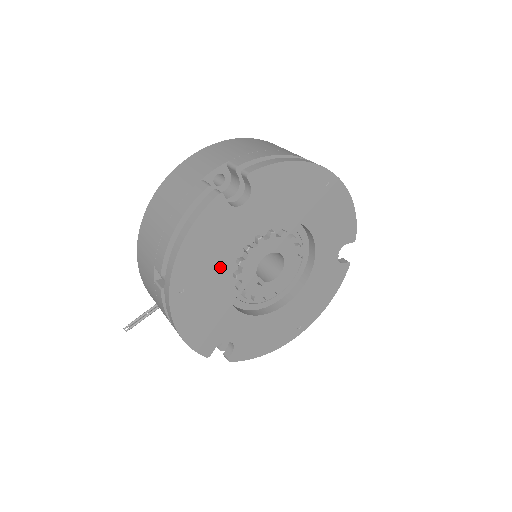
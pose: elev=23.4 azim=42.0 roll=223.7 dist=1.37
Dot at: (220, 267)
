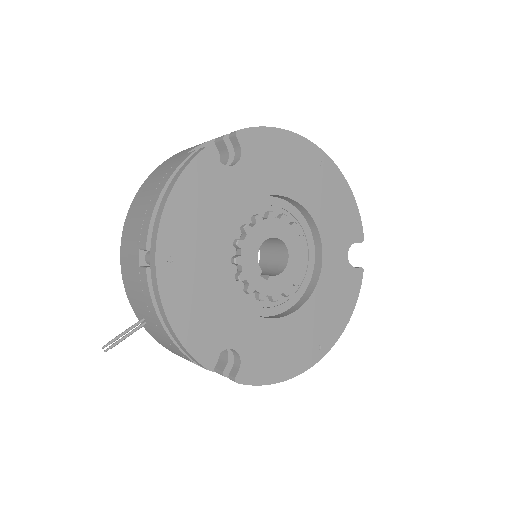
Dot at: (215, 238)
